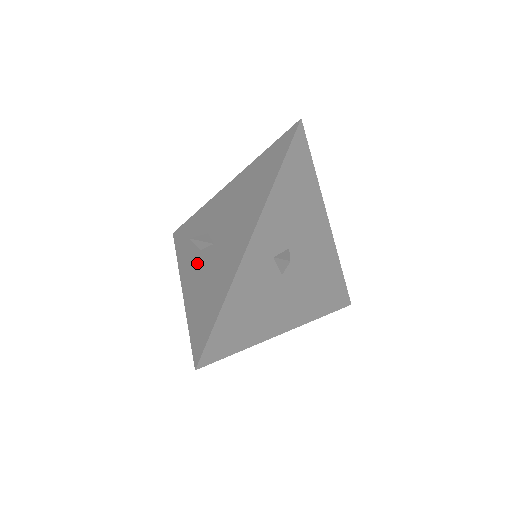
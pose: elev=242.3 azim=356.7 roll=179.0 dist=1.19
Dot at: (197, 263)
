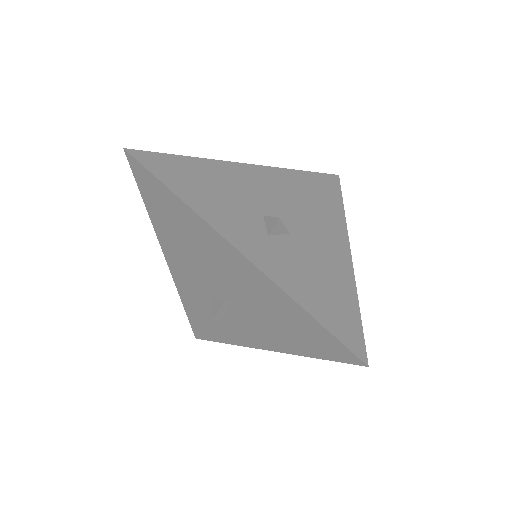
Dot at: (242, 323)
